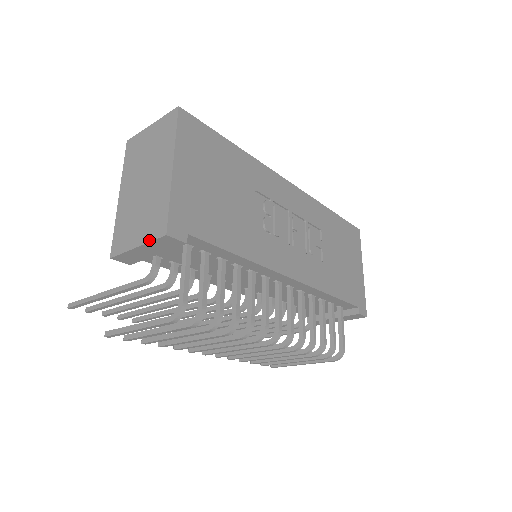
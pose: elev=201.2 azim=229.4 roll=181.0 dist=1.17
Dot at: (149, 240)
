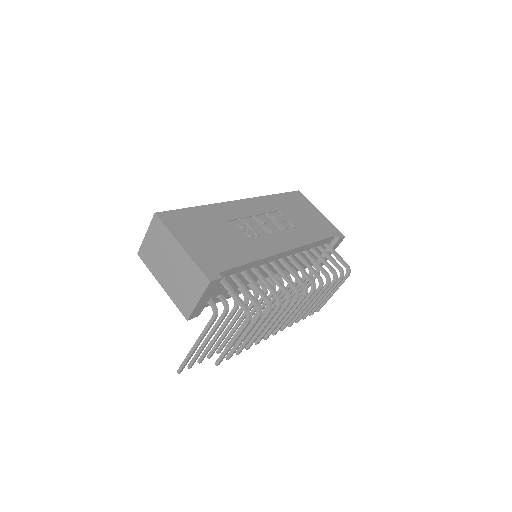
Dot at: (202, 292)
